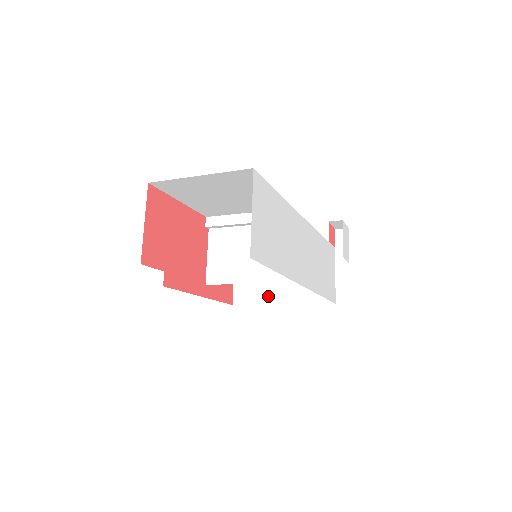
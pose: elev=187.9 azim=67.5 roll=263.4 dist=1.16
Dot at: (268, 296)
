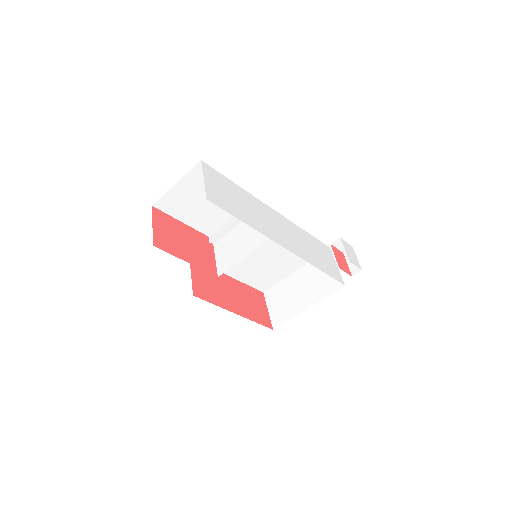
Dot at: (296, 308)
